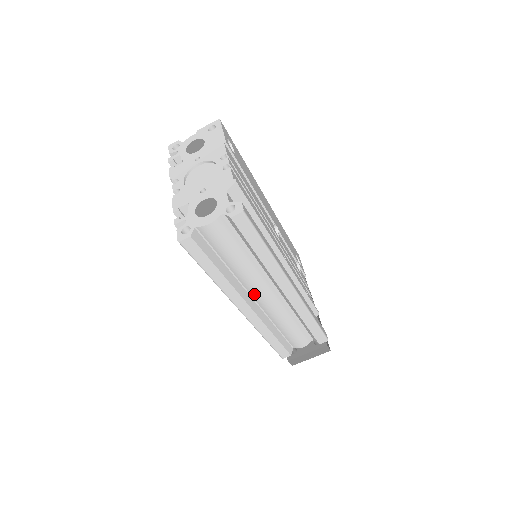
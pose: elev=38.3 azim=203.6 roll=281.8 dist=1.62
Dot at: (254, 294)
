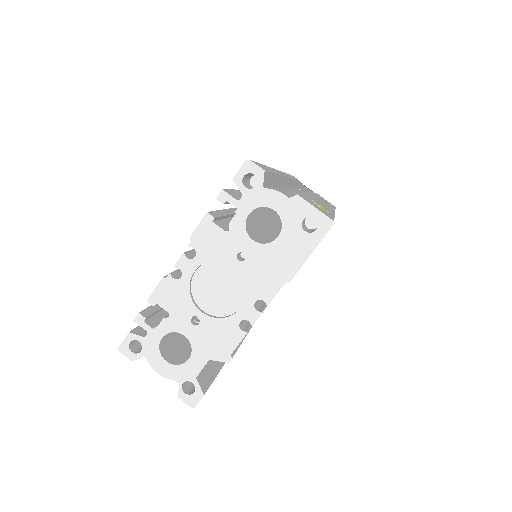
Dot at: occluded
